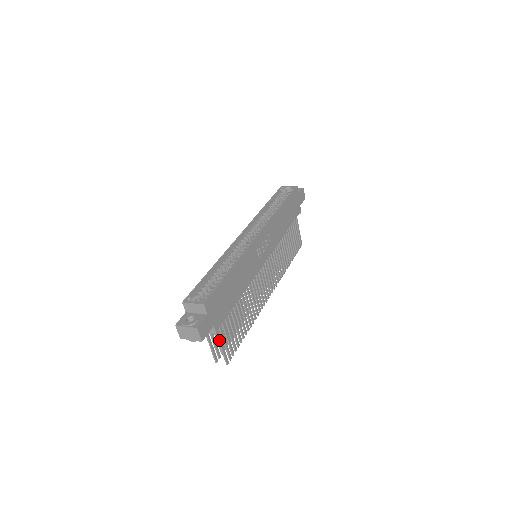
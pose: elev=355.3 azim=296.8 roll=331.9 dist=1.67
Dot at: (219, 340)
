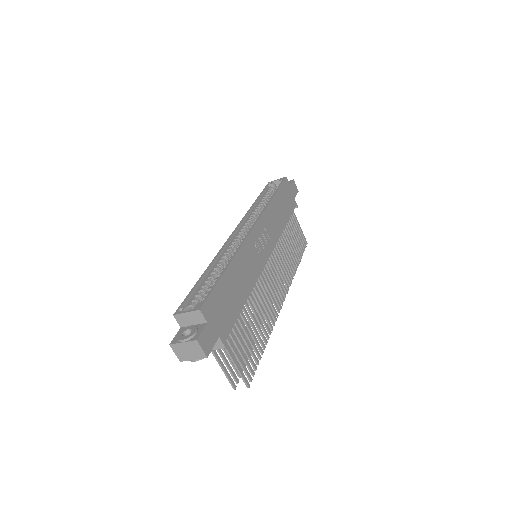
Dot at: (231, 356)
